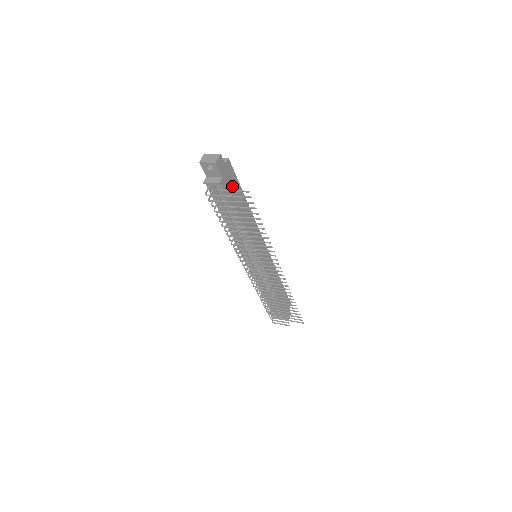
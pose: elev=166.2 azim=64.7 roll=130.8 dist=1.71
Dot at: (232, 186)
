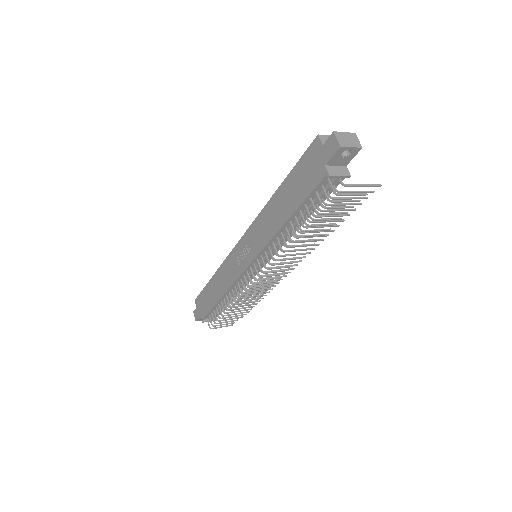
Dot at: occluded
